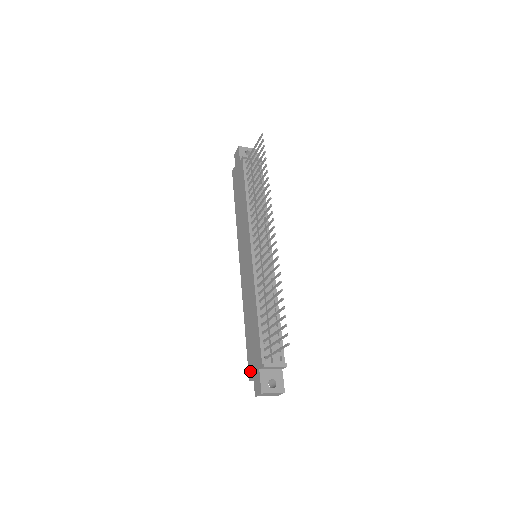
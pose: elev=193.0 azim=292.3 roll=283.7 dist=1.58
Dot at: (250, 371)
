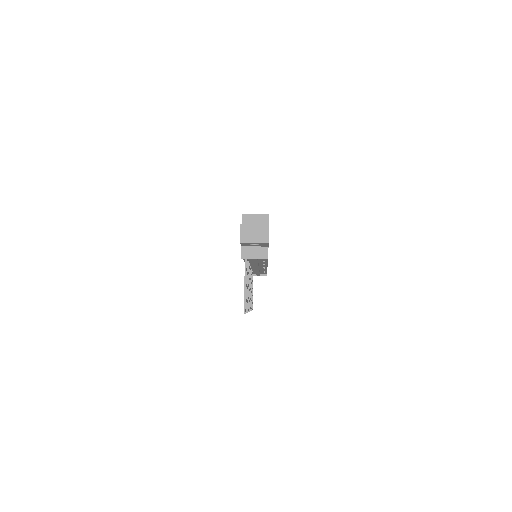
Dot at: occluded
